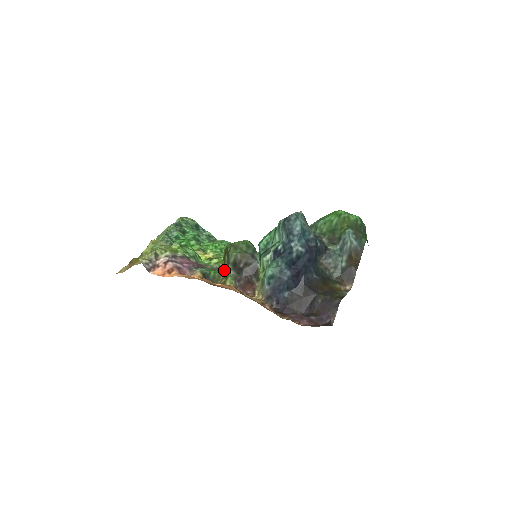
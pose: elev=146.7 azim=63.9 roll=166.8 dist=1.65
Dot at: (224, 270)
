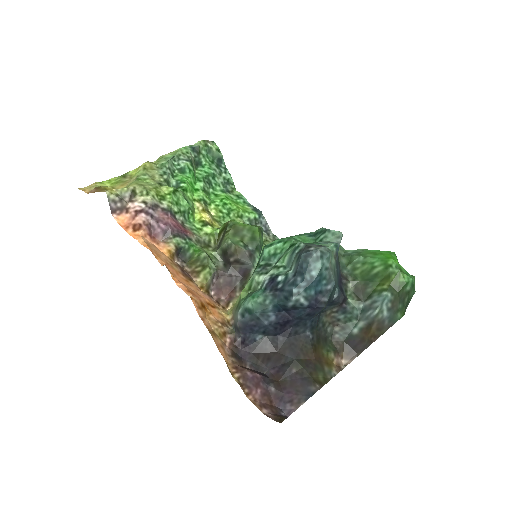
Dot at: (206, 256)
